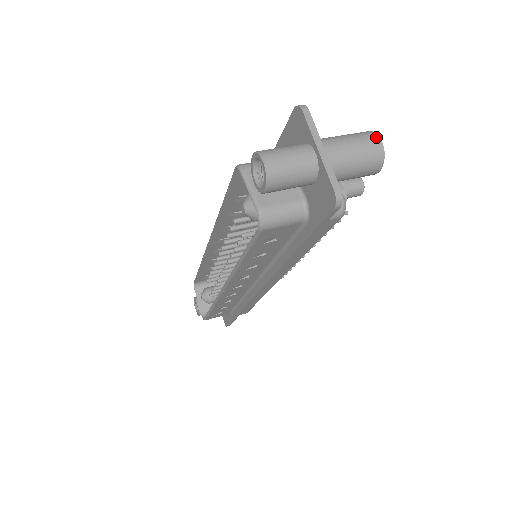
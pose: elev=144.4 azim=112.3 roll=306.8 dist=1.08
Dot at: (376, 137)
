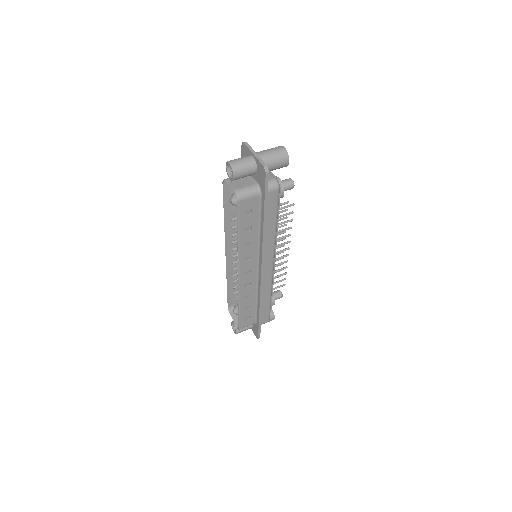
Dot at: (282, 146)
